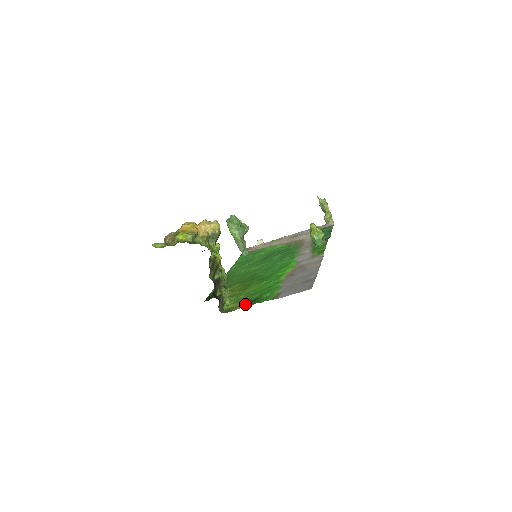
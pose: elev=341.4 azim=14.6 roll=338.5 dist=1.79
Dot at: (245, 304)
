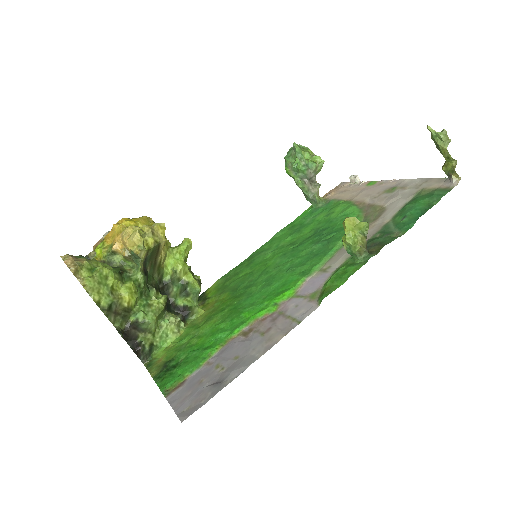
Dot at: (159, 370)
